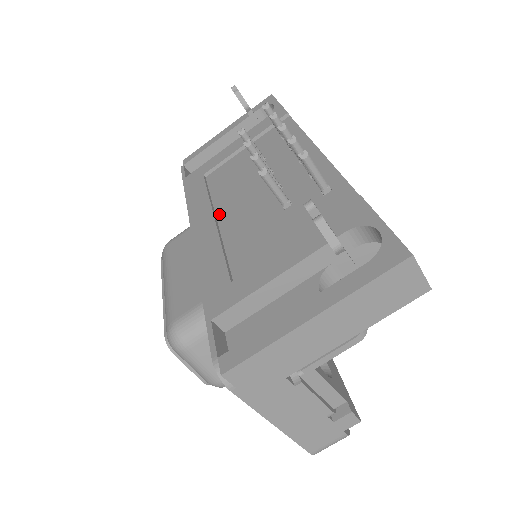
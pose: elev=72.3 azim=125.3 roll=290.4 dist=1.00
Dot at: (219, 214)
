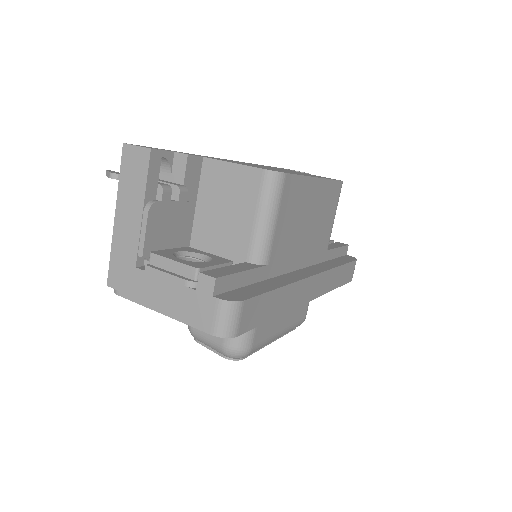
Dot at: occluded
